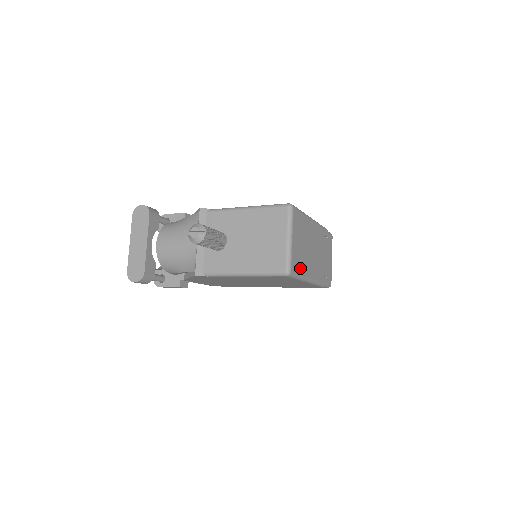
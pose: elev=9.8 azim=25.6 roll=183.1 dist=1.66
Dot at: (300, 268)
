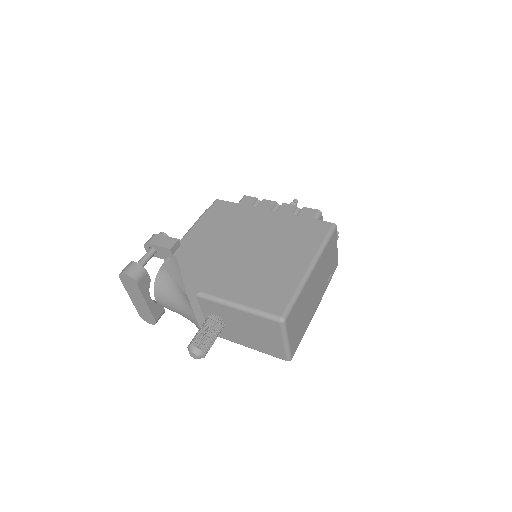
Dot at: (301, 335)
